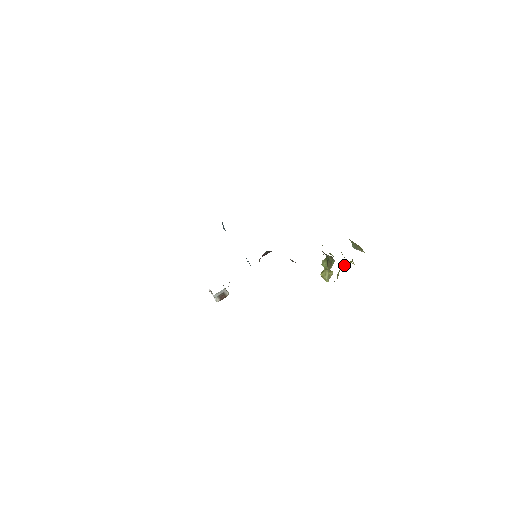
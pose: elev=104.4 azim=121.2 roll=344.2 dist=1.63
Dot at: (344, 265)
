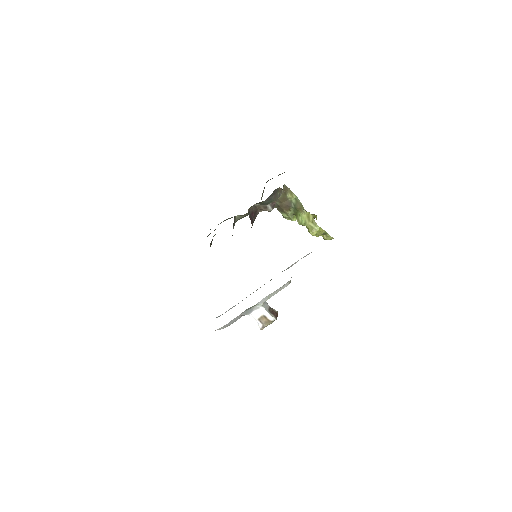
Dot at: occluded
